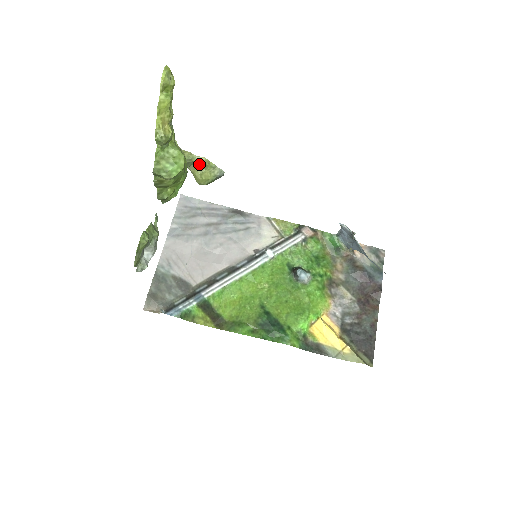
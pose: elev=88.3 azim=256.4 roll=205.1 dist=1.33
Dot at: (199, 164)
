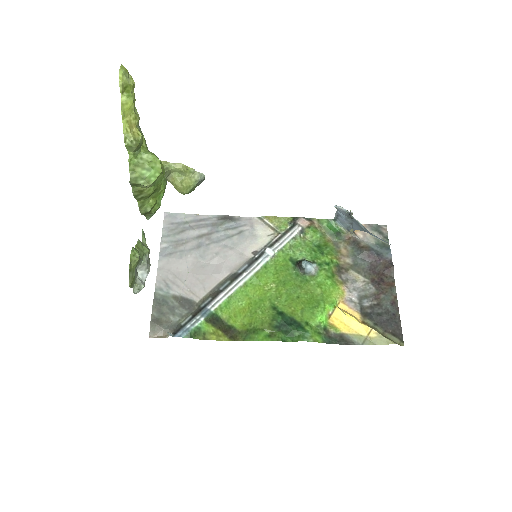
Dot at: (177, 172)
